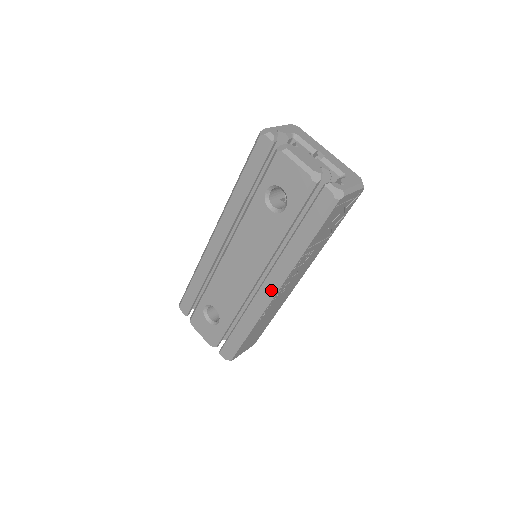
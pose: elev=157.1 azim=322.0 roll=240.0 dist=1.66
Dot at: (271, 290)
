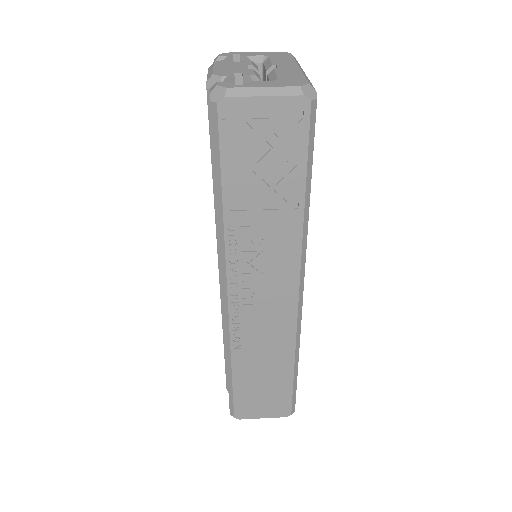
Dot at: (222, 290)
